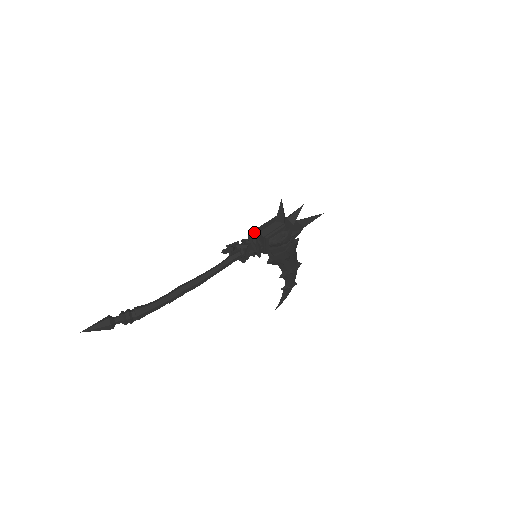
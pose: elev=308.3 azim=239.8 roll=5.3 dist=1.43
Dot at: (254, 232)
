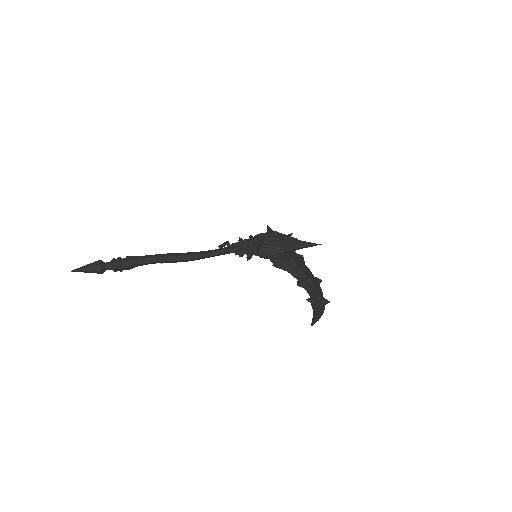
Dot at: occluded
